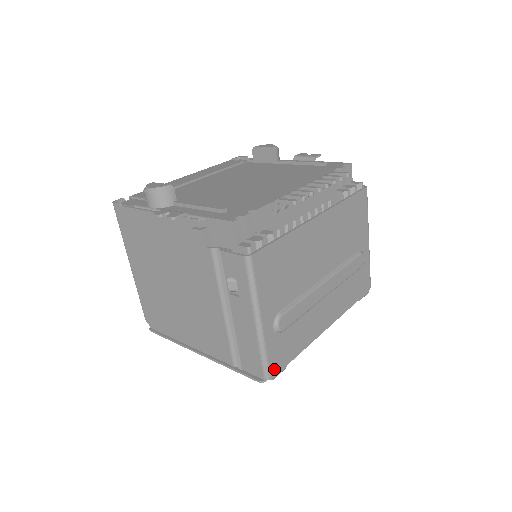
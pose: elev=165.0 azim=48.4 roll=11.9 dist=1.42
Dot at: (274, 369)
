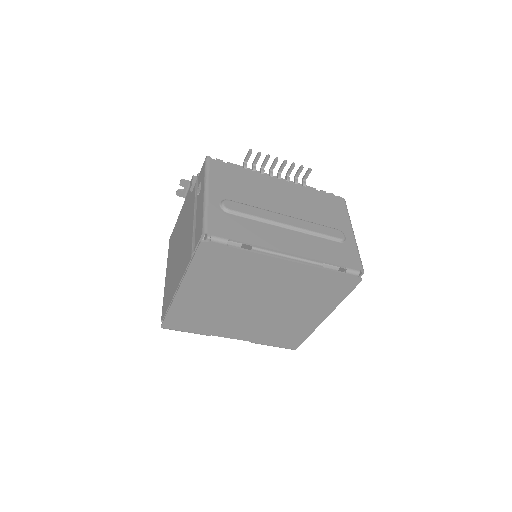
Dot at: (213, 230)
